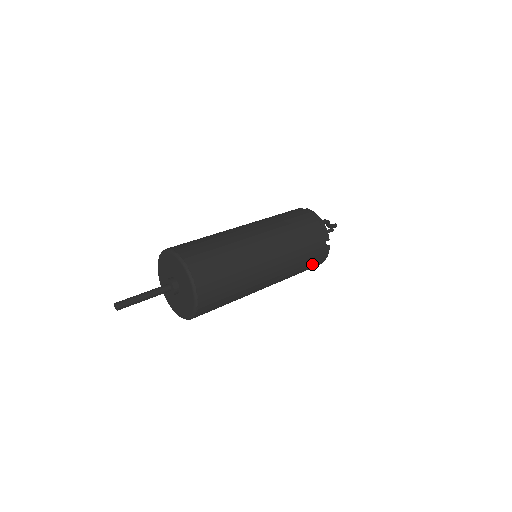
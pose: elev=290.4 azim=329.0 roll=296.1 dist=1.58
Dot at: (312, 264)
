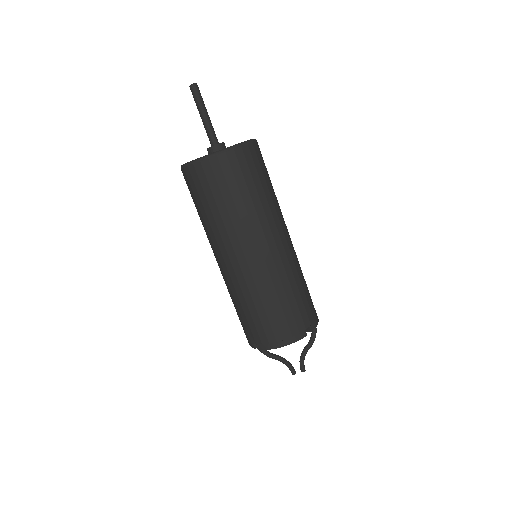
Dot at: (281, 322)
